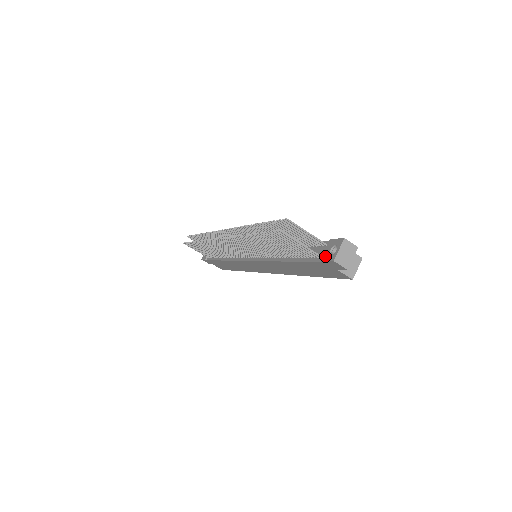
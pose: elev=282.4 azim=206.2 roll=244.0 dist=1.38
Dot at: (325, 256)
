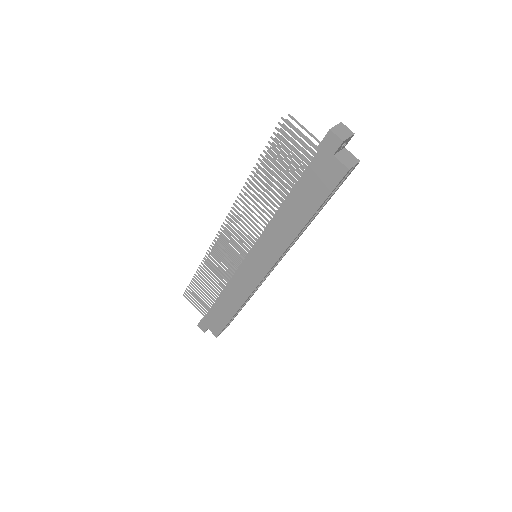
Dot at: (322, 141)
